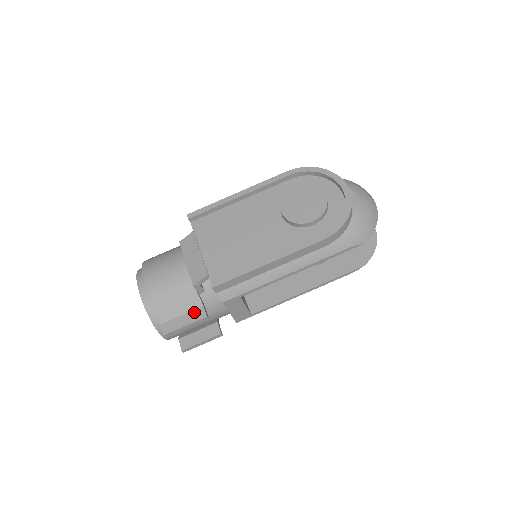
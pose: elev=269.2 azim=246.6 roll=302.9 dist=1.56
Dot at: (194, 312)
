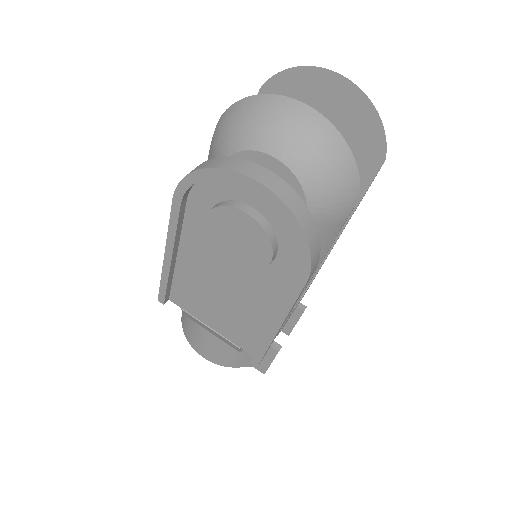
Dot at: occluded
